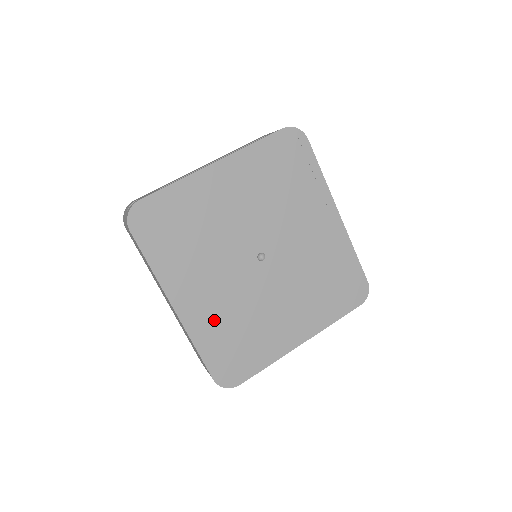
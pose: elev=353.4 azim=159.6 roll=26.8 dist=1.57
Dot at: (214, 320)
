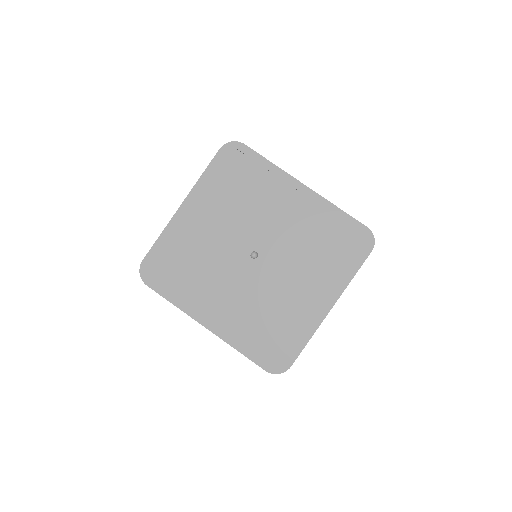
Dot at: (241, 322)
